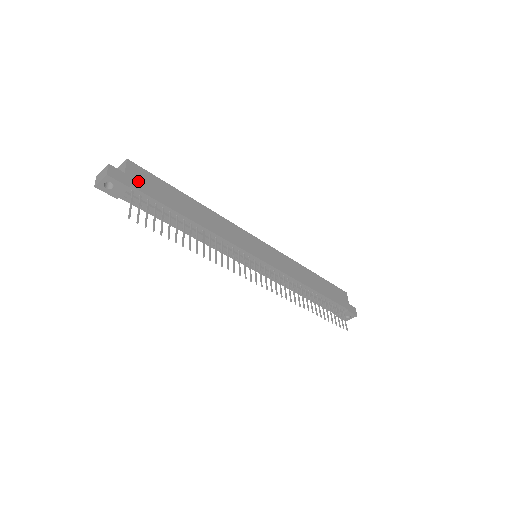
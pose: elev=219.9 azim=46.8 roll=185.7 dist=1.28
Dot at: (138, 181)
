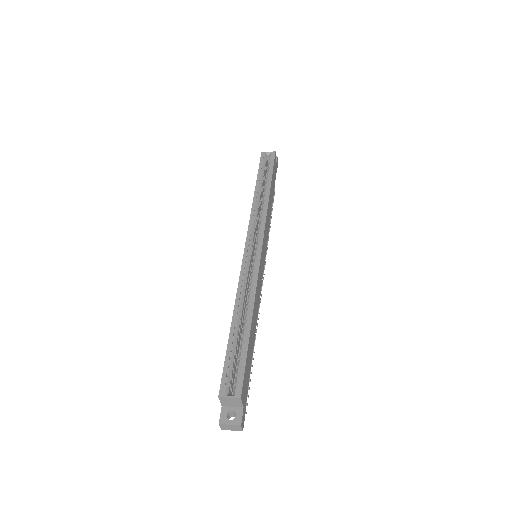
Dot at: (245, 393)
